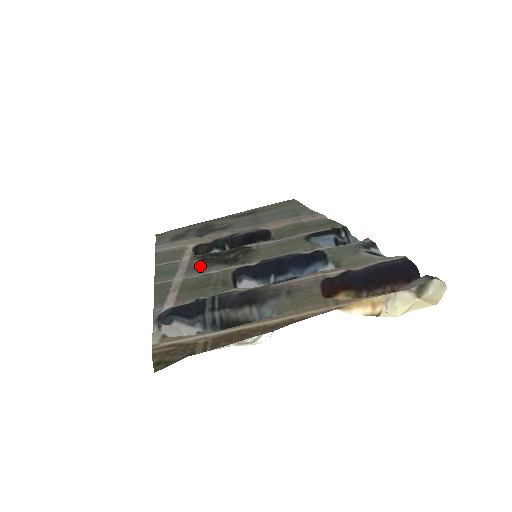
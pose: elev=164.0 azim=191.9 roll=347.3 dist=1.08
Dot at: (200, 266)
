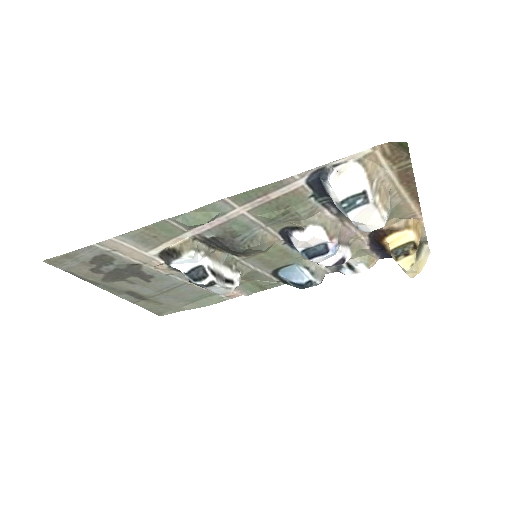
Dot at: (227, 231)
